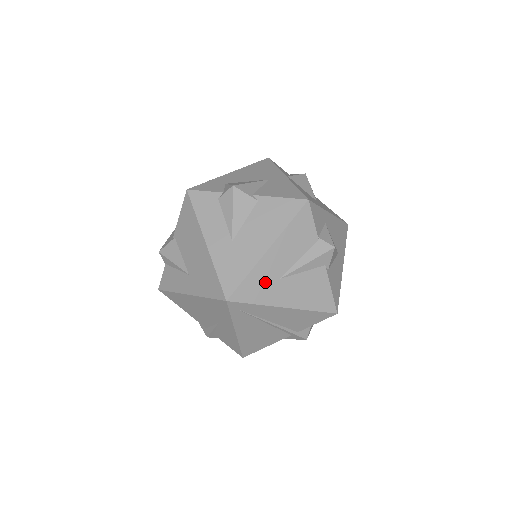
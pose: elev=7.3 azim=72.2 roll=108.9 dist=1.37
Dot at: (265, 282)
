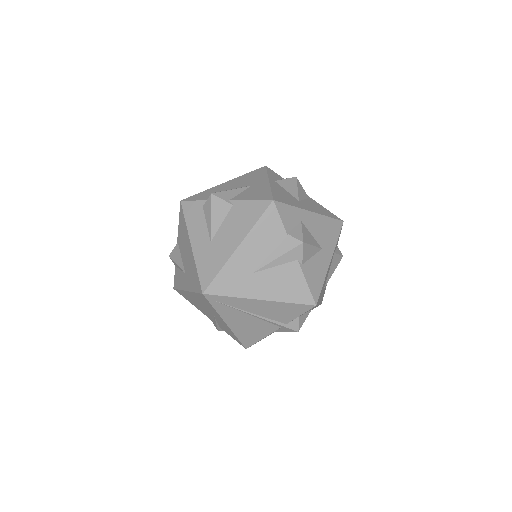
Dot at: (238, 277)
